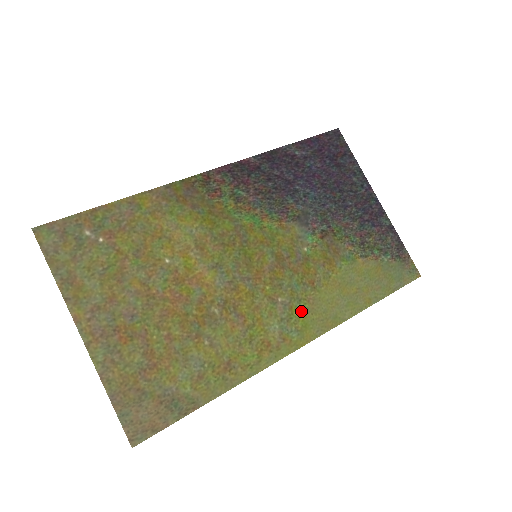
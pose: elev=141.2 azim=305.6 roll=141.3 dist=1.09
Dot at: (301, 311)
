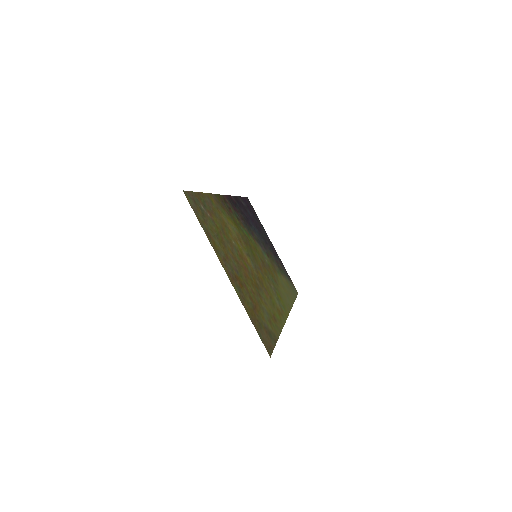
Dot at: (280, 296)
